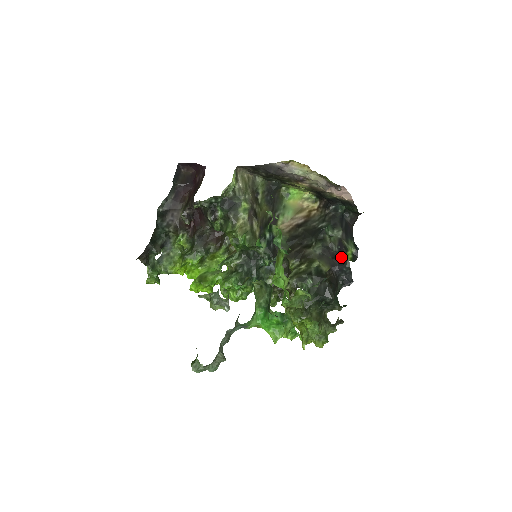
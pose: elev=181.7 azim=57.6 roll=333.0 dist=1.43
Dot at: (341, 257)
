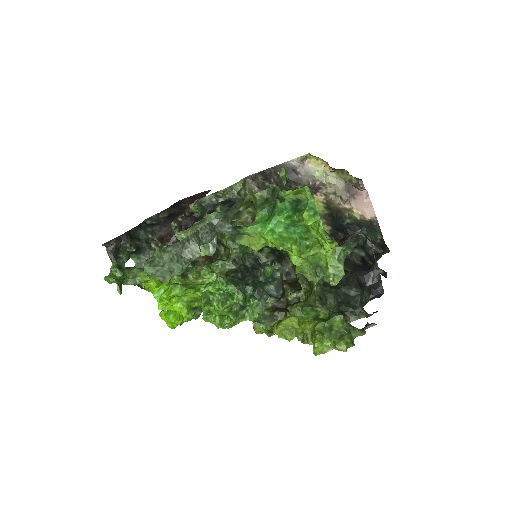
Dot at: occluded
